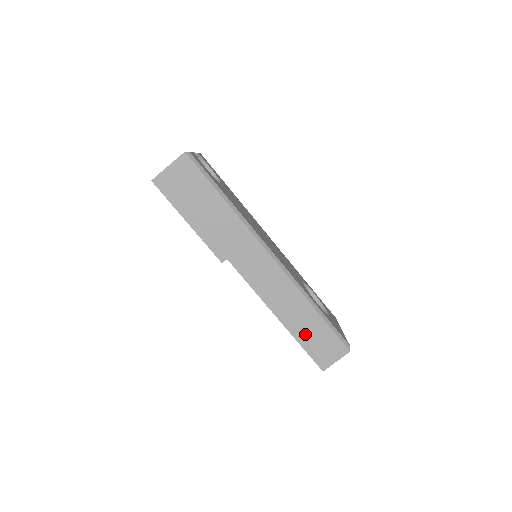
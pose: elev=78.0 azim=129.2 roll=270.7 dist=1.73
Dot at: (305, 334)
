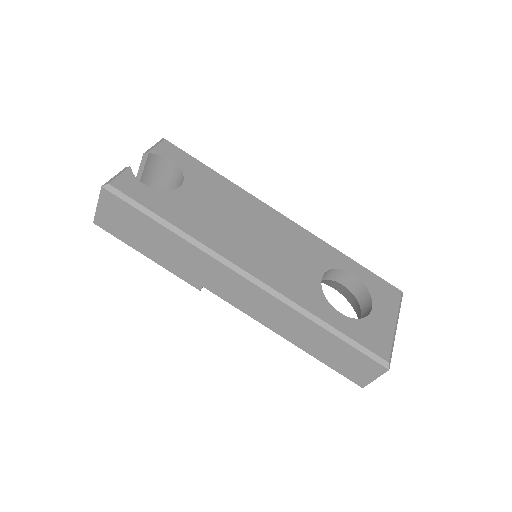
Dot at: (324, 353)
